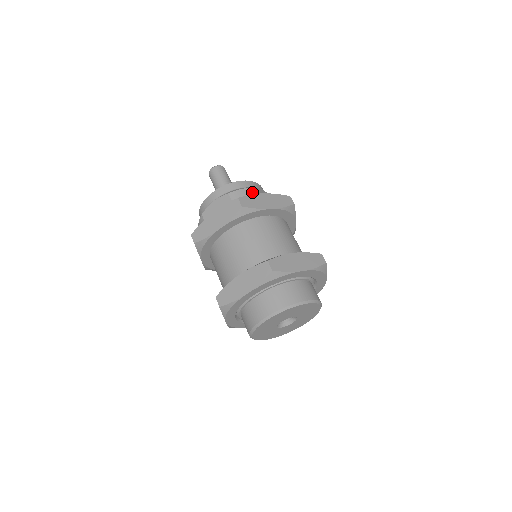
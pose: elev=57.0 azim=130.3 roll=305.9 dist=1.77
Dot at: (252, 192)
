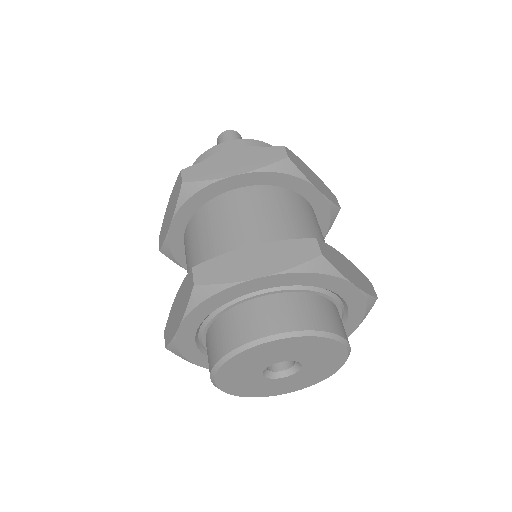
Dot at: occluded
